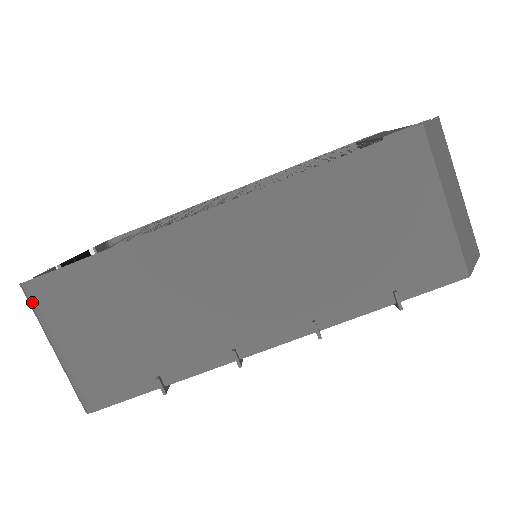
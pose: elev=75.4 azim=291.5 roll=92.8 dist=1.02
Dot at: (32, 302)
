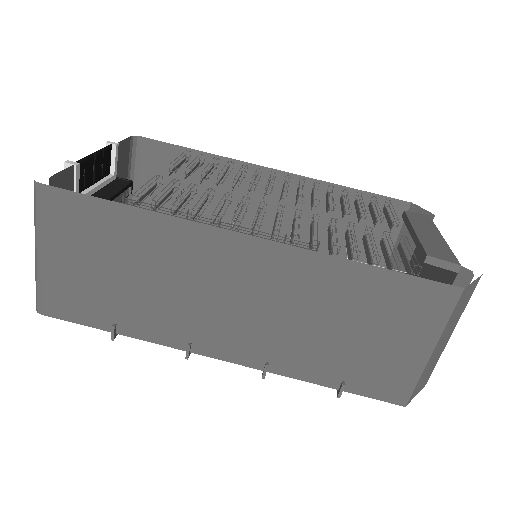
Dot at: (38, 203)
